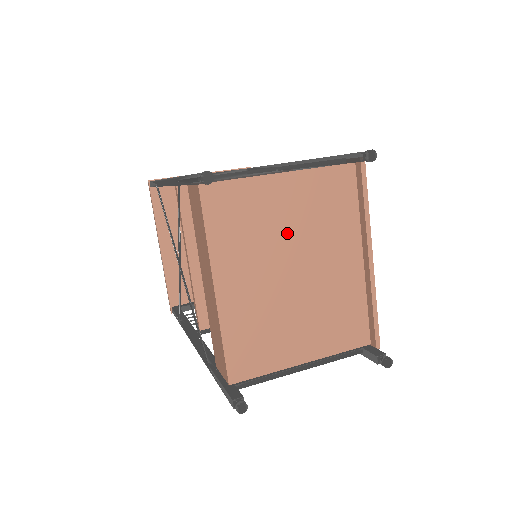
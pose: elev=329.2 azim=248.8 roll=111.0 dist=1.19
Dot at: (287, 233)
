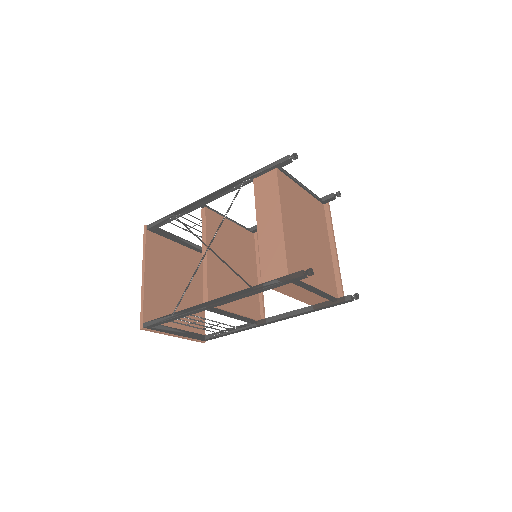
Dot at: (305, 215)
